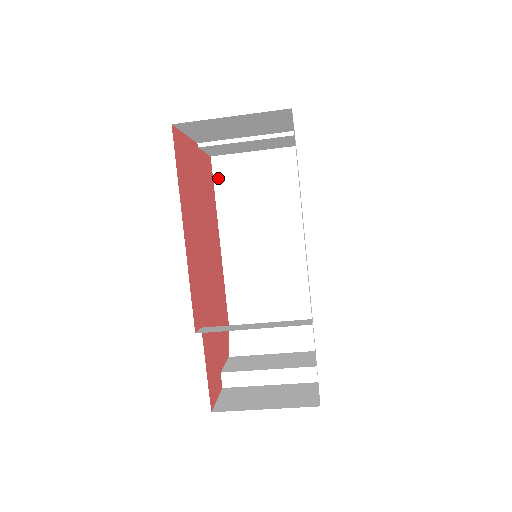
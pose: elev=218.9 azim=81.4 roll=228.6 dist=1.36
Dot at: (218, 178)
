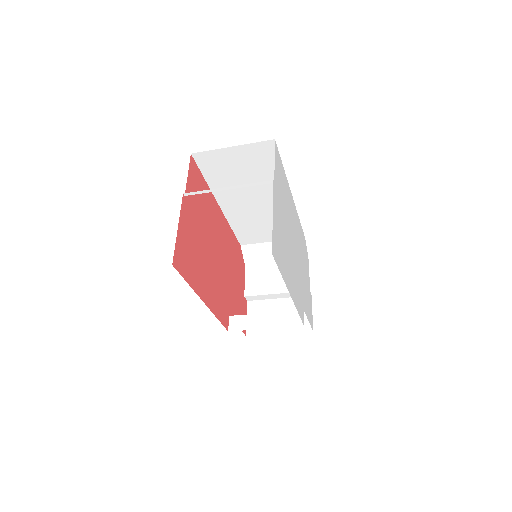
Dot at: (204, 168)
